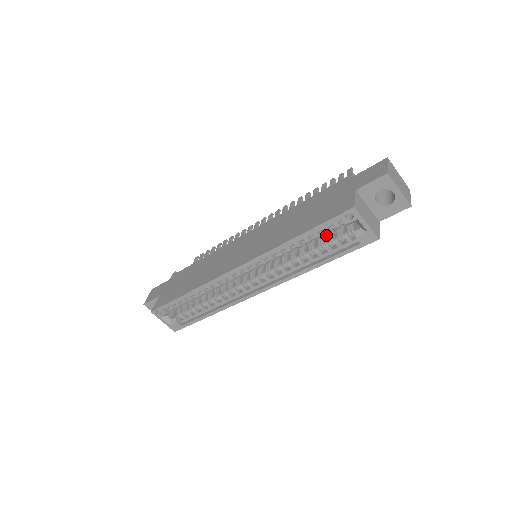
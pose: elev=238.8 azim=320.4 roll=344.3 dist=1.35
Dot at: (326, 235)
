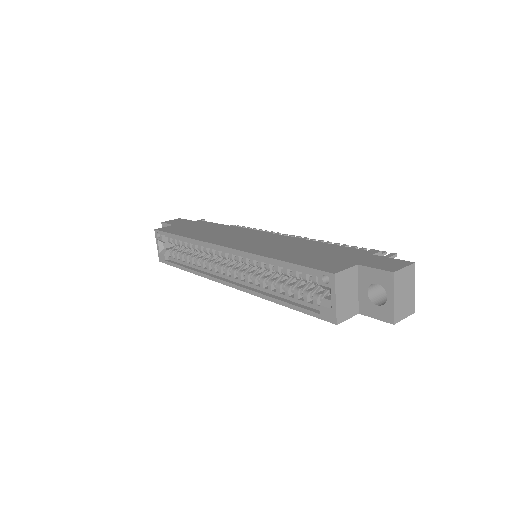
Dot at: (308, 283)
